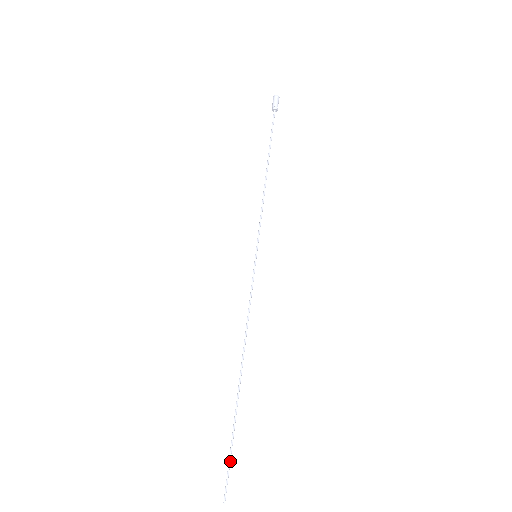
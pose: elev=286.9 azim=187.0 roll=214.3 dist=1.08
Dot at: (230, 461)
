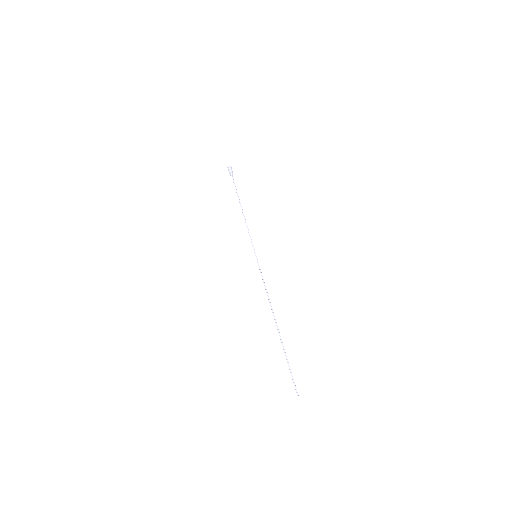
Dot at: (291, 372)
